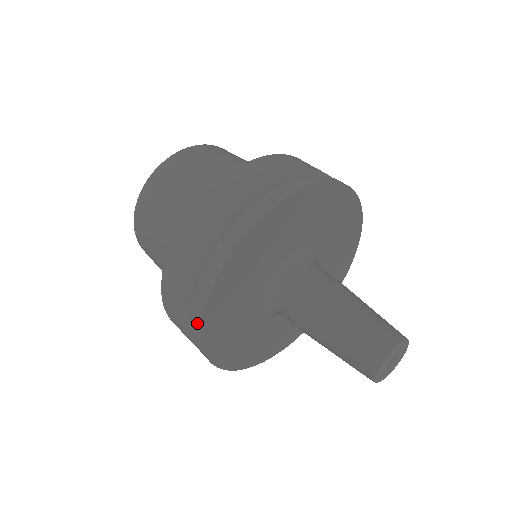
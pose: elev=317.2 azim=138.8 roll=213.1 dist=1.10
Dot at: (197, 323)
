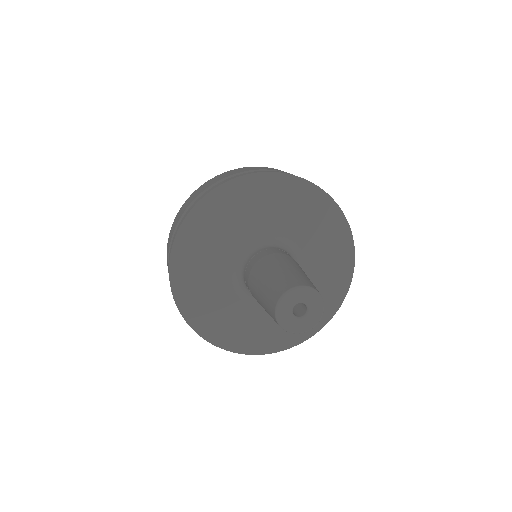
Dot at: (190, 208)
